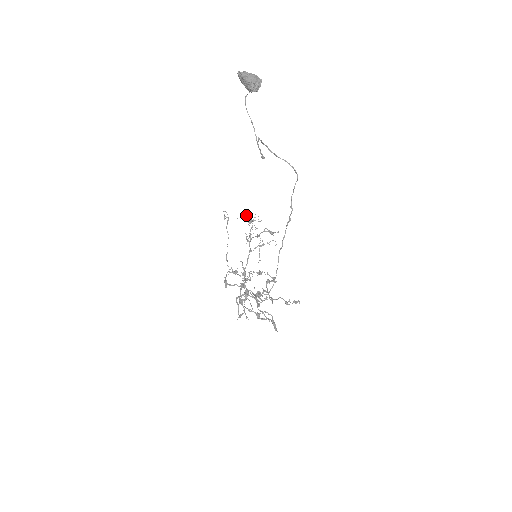
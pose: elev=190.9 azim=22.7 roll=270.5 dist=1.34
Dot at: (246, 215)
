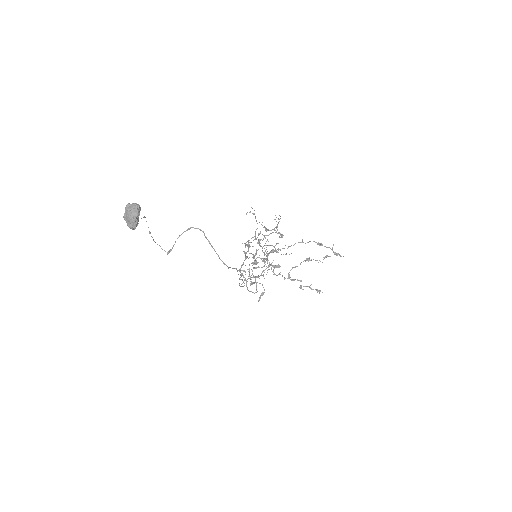
Dot at: (278, 218)
